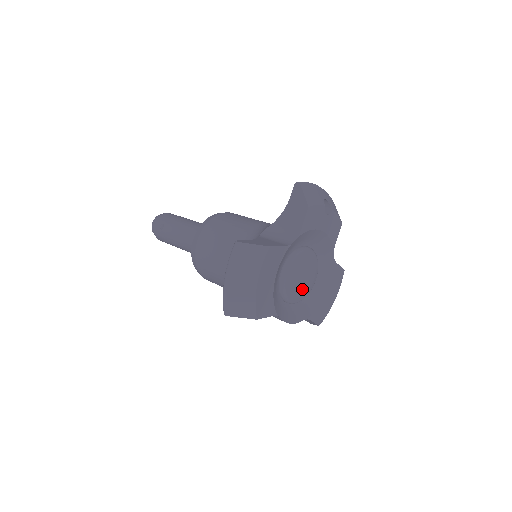
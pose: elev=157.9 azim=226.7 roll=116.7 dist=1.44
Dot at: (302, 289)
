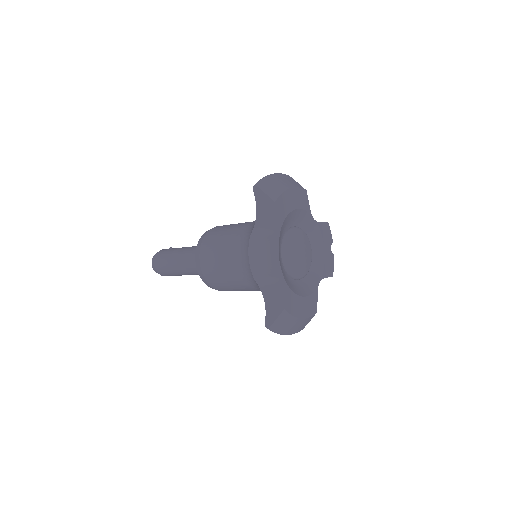
Dot at: (295, 258)
